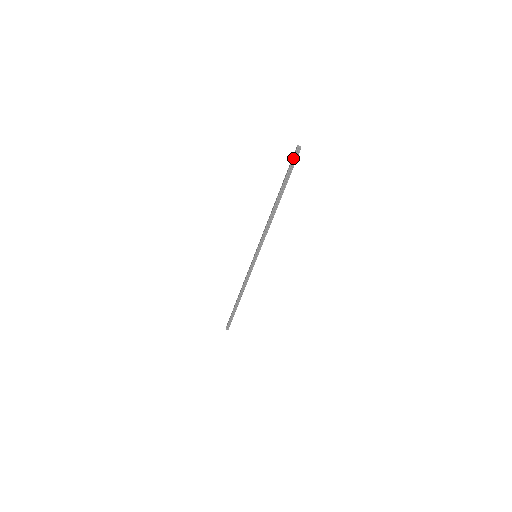
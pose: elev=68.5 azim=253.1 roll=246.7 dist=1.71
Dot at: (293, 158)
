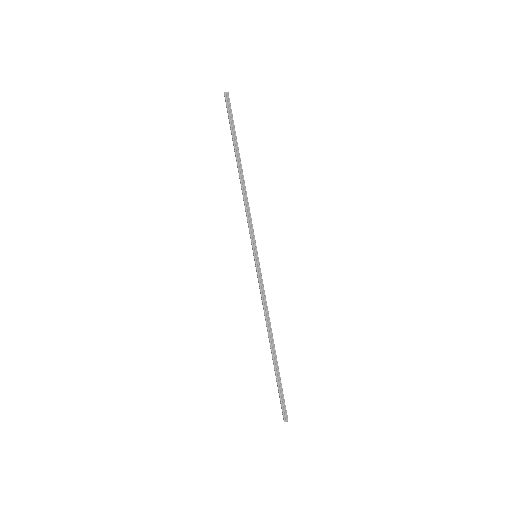
Dot at: (226, 105)
